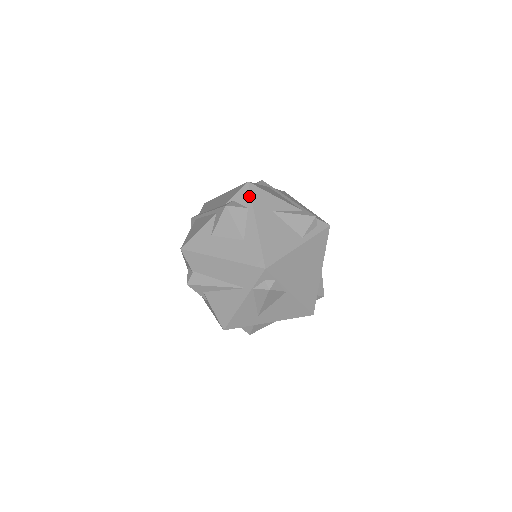
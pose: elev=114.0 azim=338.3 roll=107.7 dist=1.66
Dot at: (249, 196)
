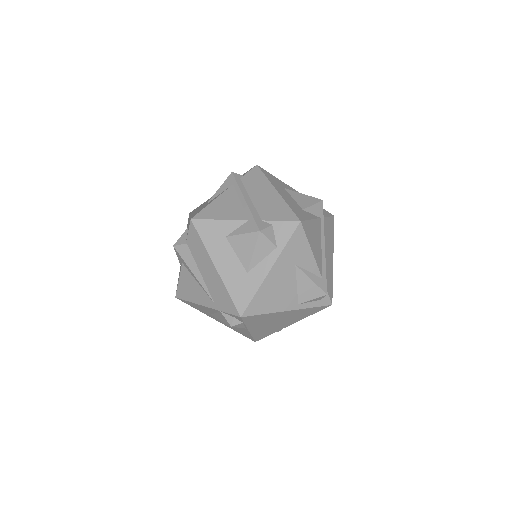
Dot at: (288, 237)
